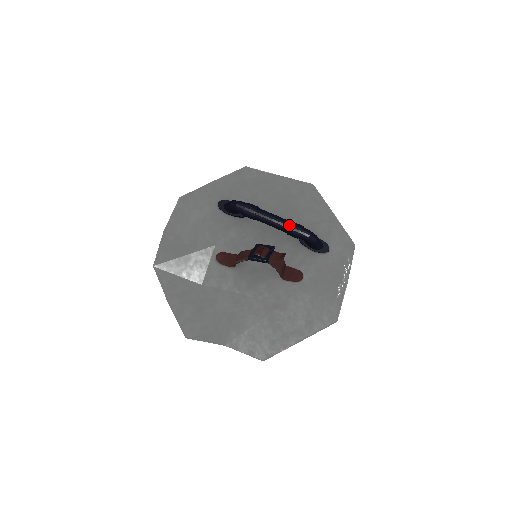
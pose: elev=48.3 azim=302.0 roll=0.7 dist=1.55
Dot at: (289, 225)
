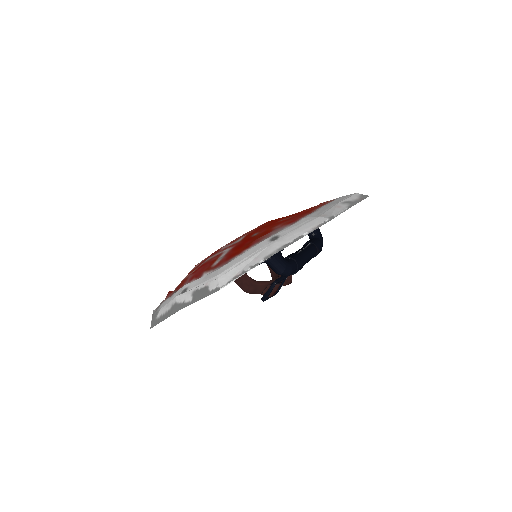
Dot at: (313, 257)
